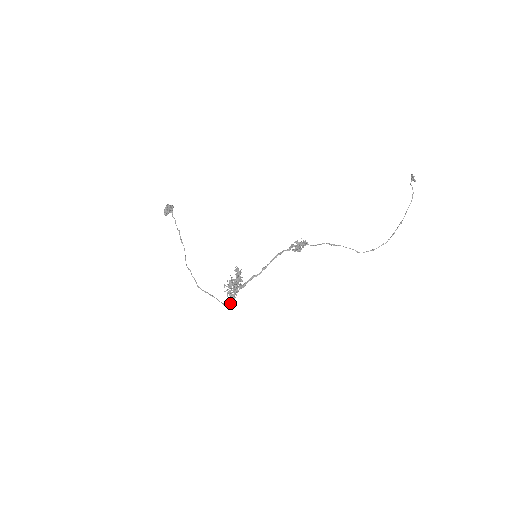
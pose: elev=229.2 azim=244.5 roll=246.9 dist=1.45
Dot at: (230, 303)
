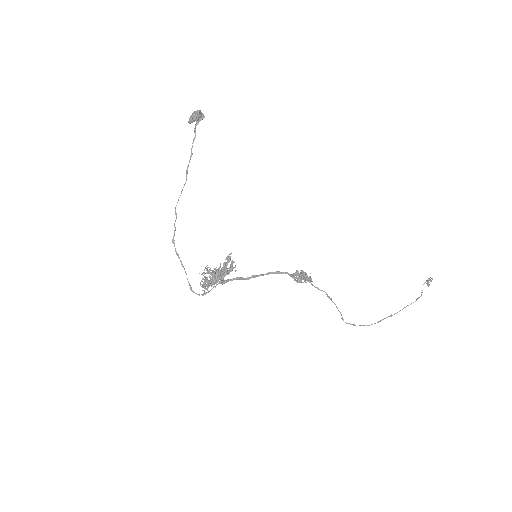
Dot at: occluded
